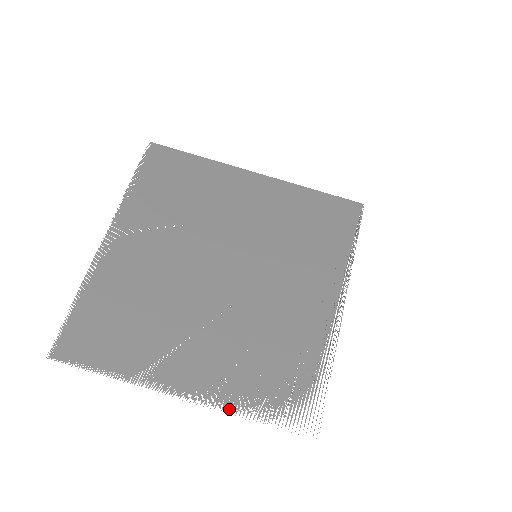
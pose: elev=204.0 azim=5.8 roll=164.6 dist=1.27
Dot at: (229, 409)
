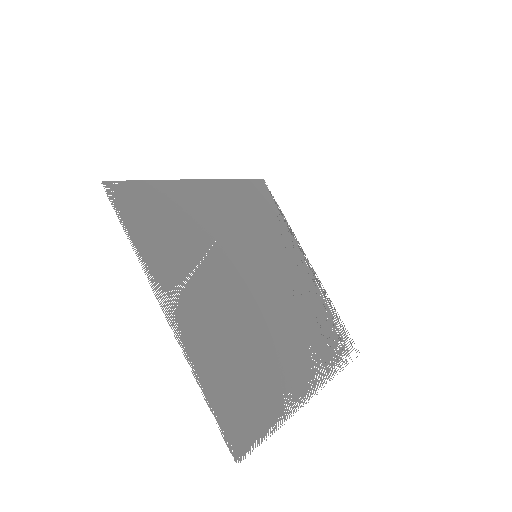
Dot at: (330, 378)
